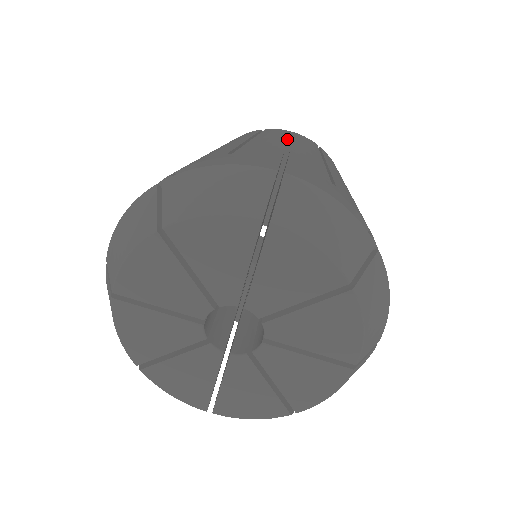
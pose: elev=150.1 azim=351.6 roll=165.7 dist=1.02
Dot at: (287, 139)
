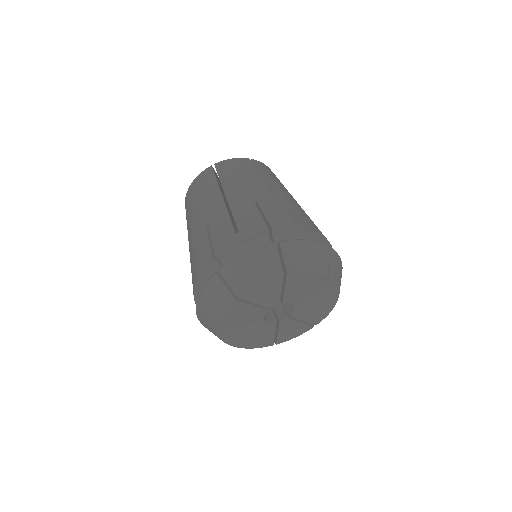
Dot at: (242, 181)
